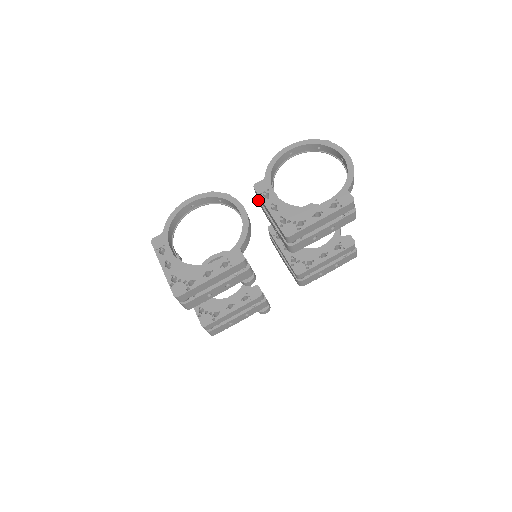
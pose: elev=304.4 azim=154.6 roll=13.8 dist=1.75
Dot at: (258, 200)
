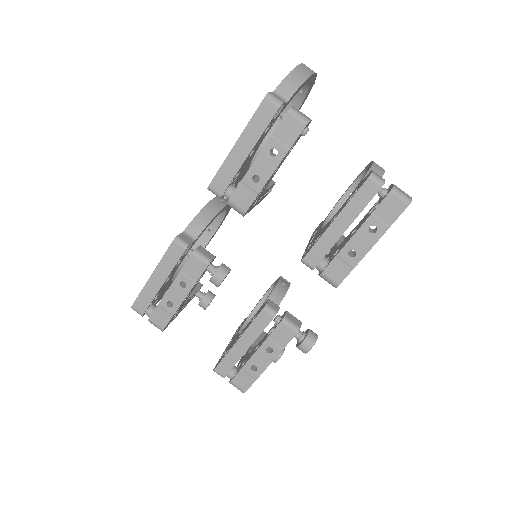
Dot at: occluded
